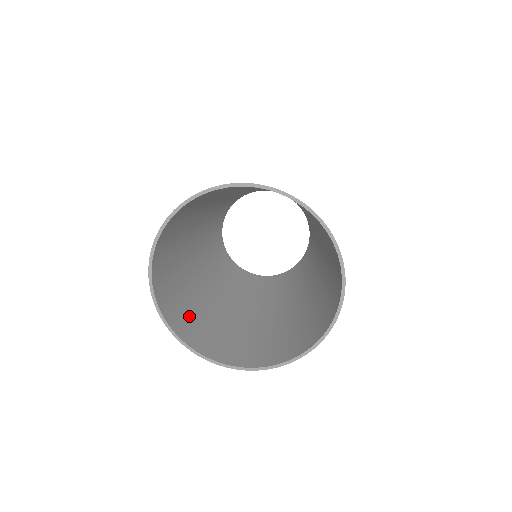
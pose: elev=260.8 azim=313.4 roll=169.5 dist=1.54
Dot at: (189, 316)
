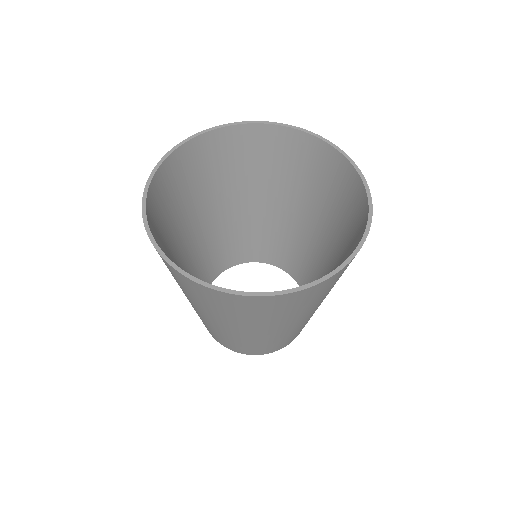
Dot at: occluded
